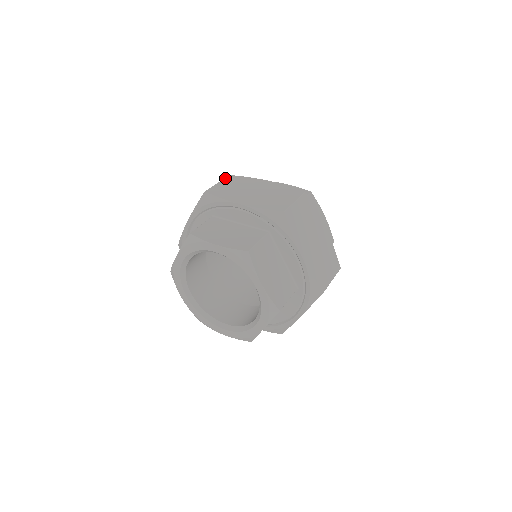
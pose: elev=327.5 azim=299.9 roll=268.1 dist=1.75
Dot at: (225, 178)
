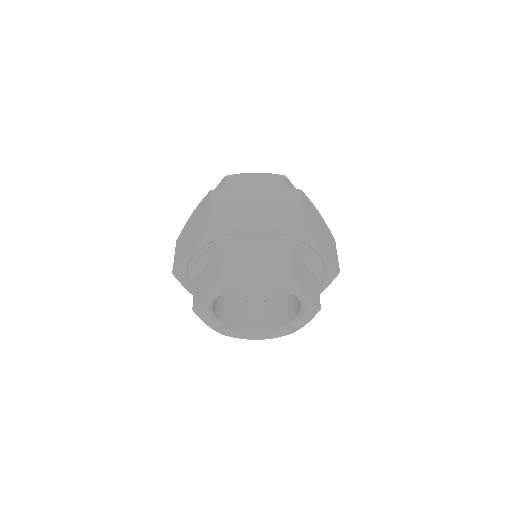
Dot at: (211, 197)
